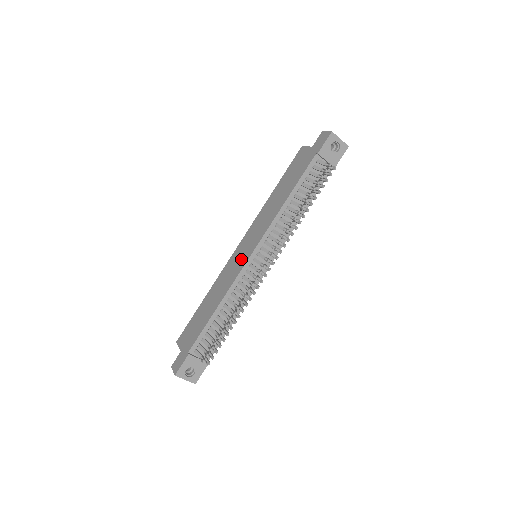
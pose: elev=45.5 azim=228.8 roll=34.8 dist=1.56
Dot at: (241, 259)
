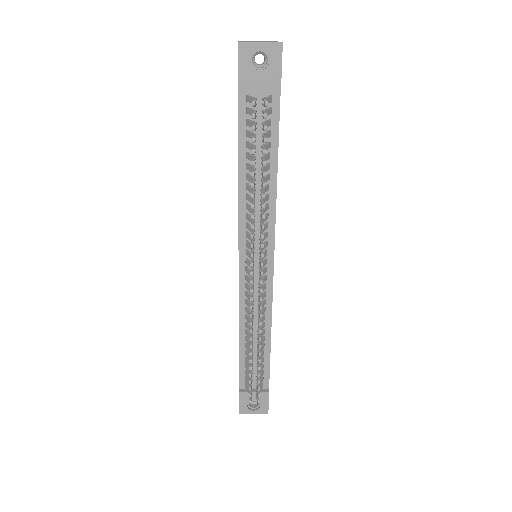
Dot at: occluded
